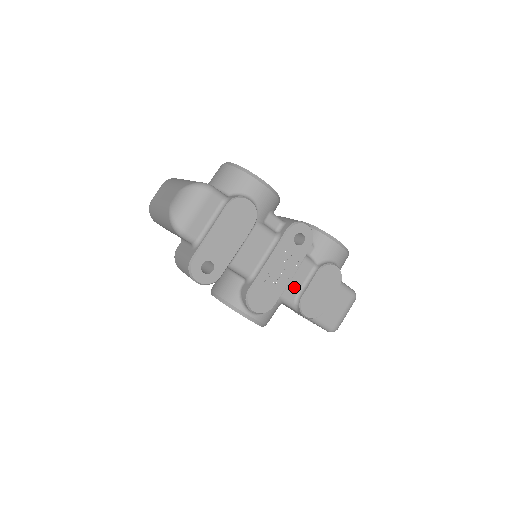
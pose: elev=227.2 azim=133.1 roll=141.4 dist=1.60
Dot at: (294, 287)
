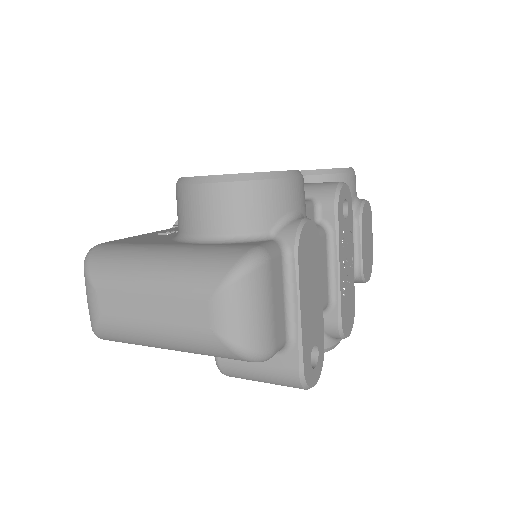
Dot at: occluded
